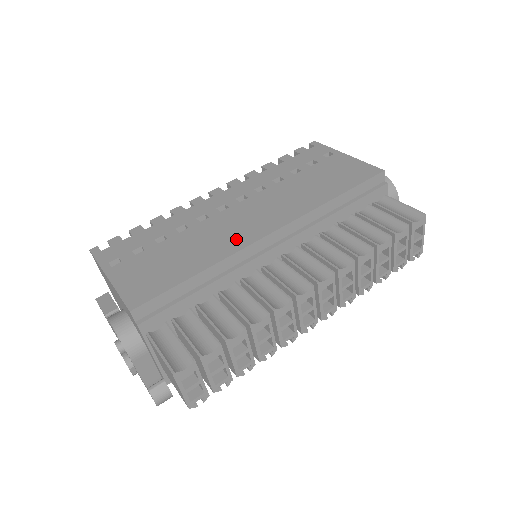
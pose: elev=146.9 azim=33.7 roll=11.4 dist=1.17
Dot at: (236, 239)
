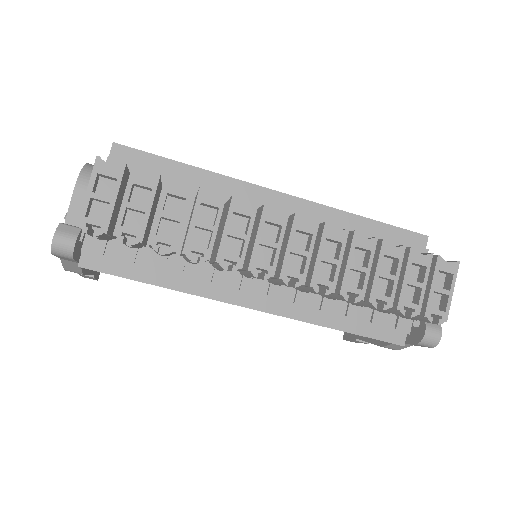
Dot at: occluded
